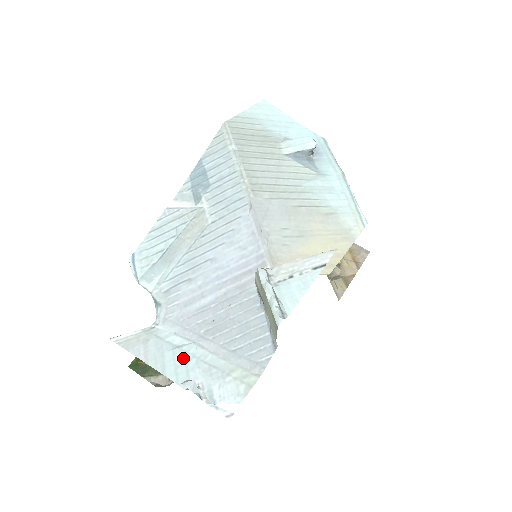
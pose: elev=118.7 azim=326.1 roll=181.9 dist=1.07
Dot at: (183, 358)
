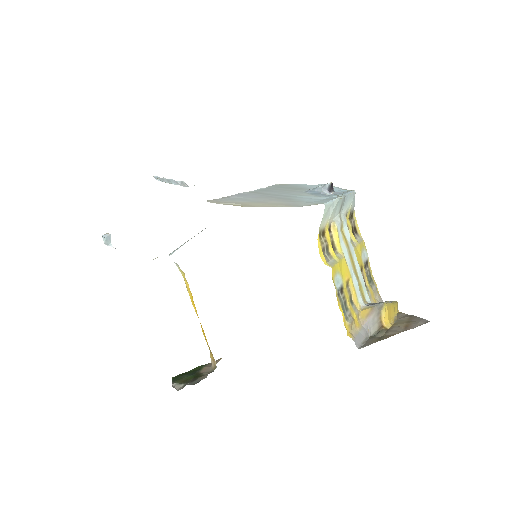
Dot at: occluded
